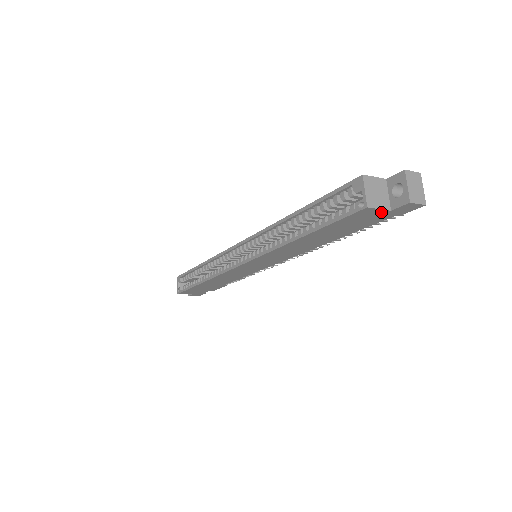
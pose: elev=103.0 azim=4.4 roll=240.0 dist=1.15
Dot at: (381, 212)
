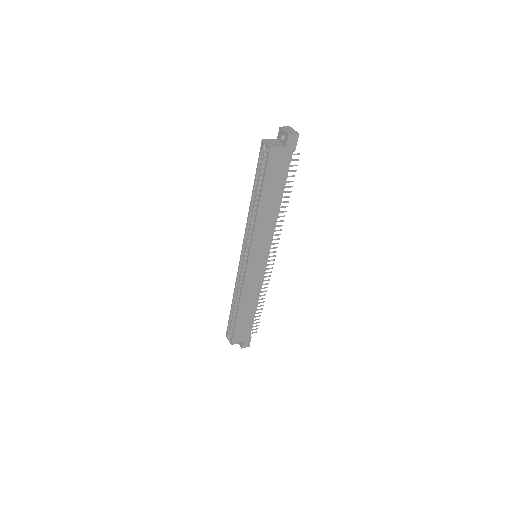
Dot at: (282, 151)
